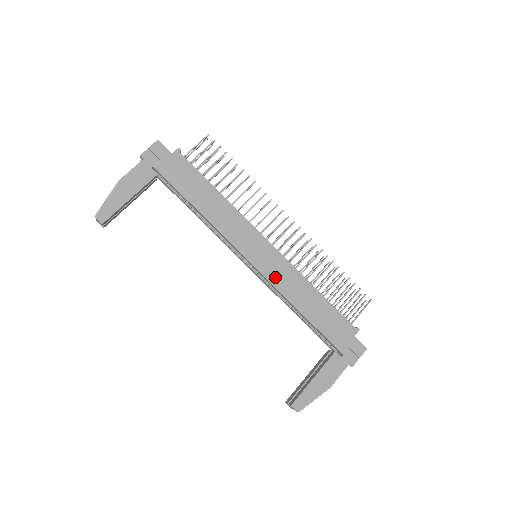
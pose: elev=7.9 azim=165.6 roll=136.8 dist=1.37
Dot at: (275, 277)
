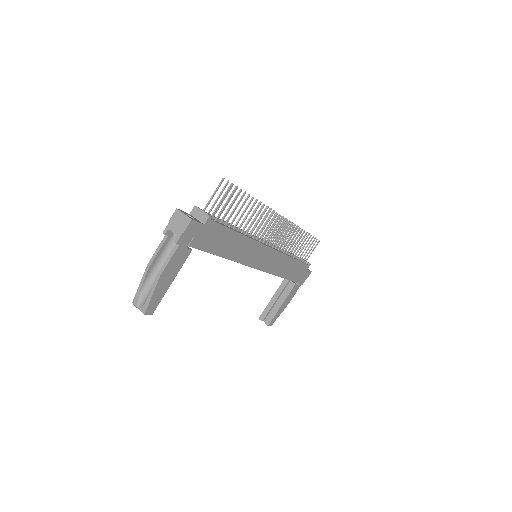
Dot at: (270, 267)
